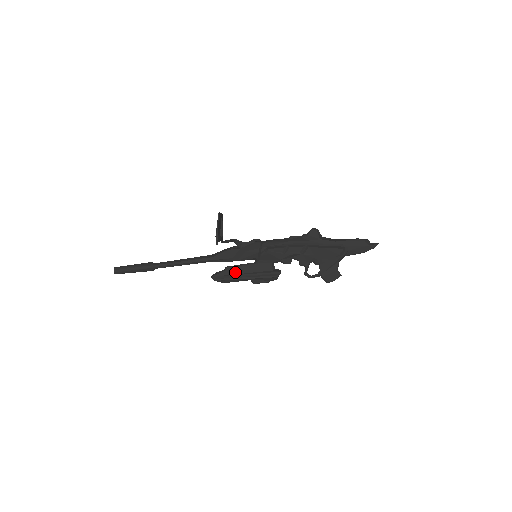
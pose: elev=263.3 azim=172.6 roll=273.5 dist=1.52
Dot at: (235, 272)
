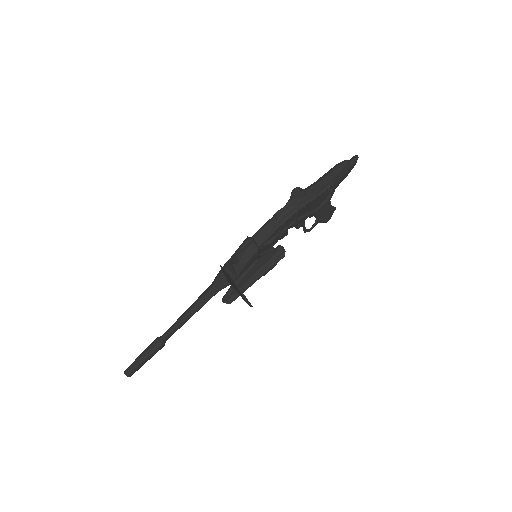
Dot at: (243, 282)
